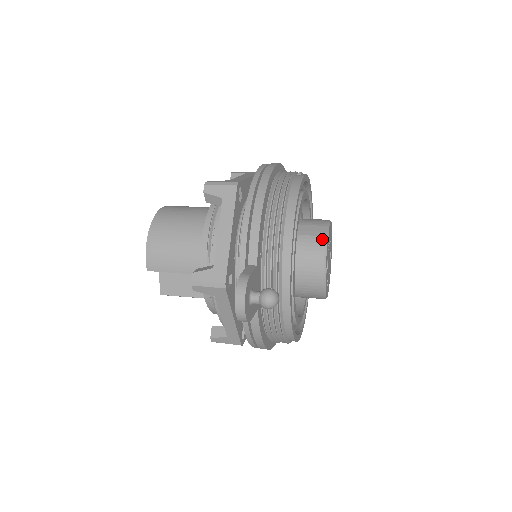
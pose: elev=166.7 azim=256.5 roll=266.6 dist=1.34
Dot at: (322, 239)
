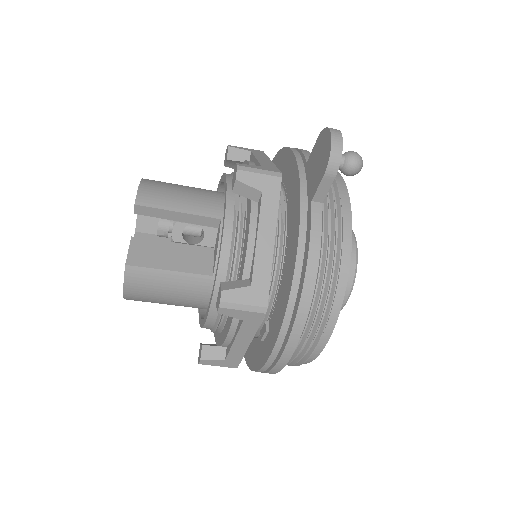
Dot at: occluded
